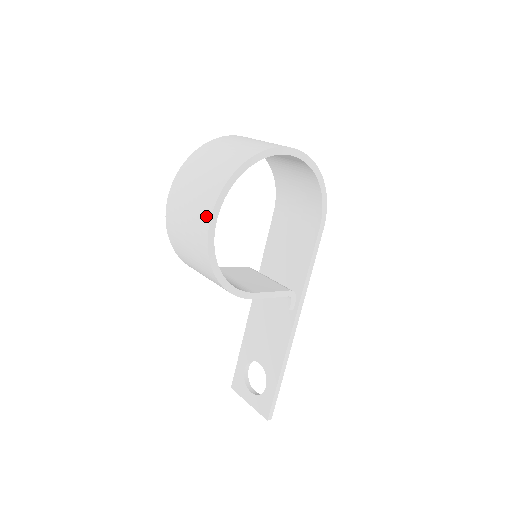
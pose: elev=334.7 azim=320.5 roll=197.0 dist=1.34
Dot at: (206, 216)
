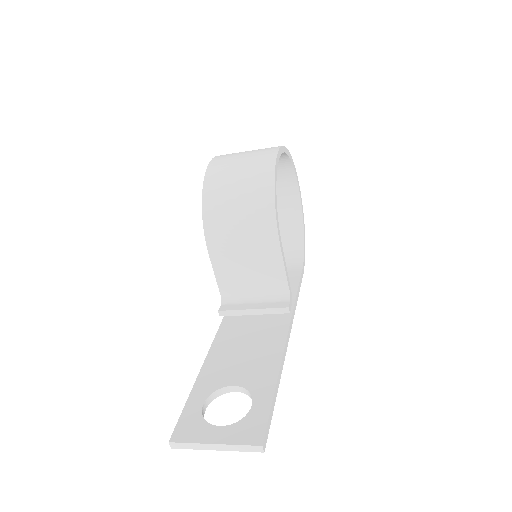
Dot at: (274, 148)
